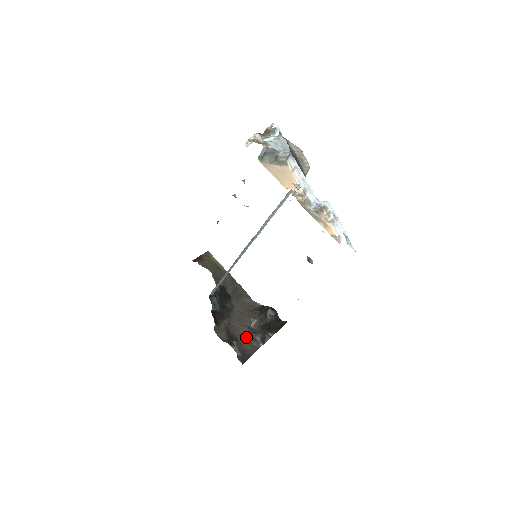
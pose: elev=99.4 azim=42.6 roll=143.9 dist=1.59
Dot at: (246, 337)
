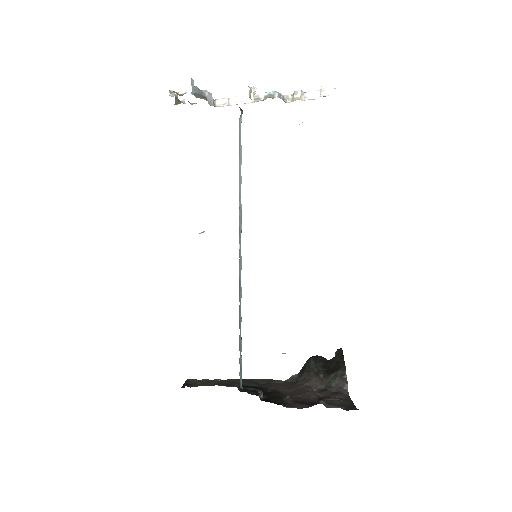
Dot at: (324, 397)
